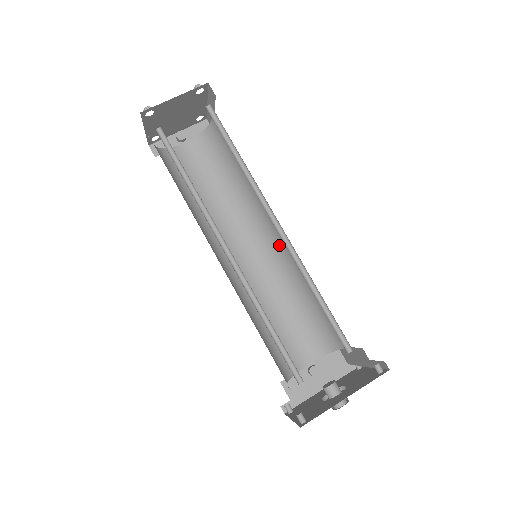
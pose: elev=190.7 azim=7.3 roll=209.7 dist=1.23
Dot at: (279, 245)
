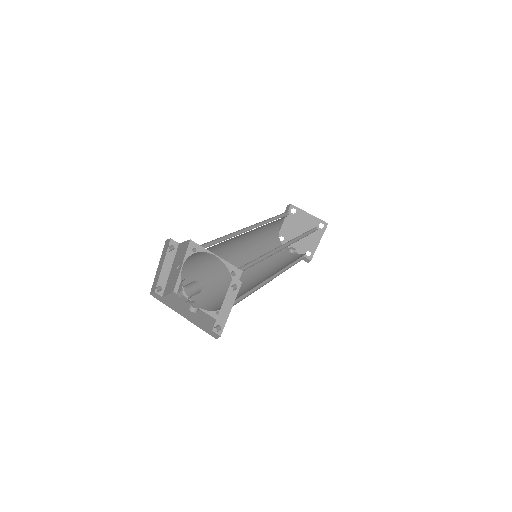
Dot at: occluded
